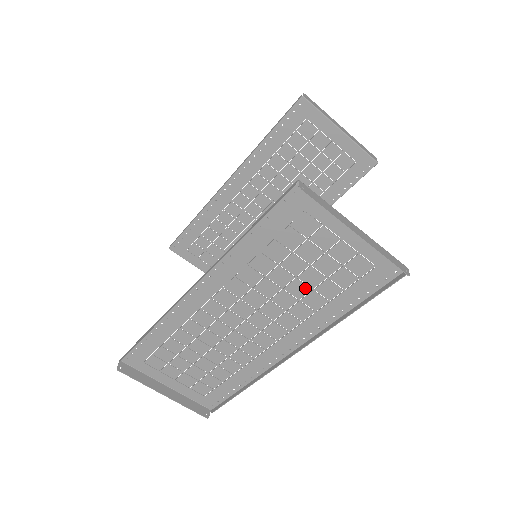
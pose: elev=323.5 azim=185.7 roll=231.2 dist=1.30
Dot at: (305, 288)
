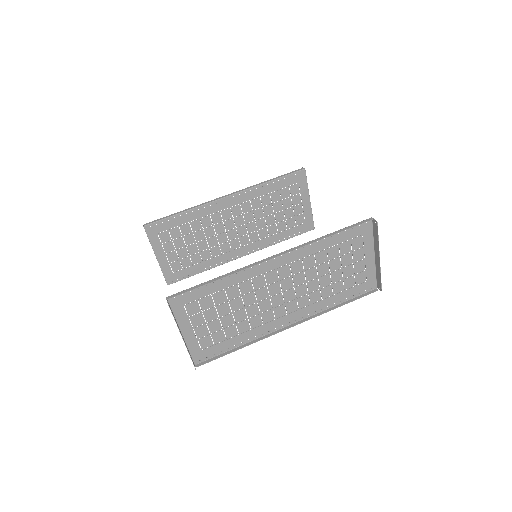
Dot at: (329, 282)
